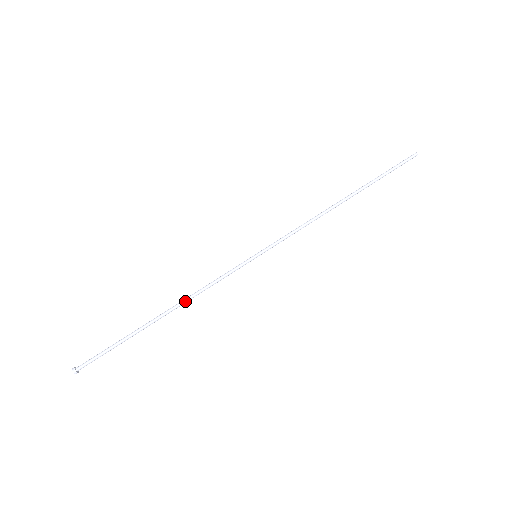
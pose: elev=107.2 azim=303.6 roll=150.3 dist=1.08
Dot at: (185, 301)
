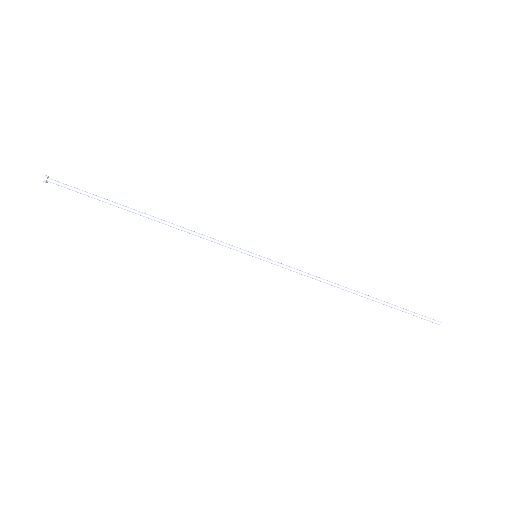
Dot at: (173, 227)
